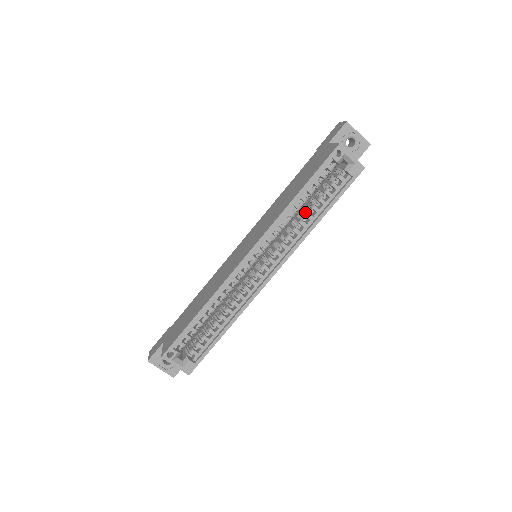
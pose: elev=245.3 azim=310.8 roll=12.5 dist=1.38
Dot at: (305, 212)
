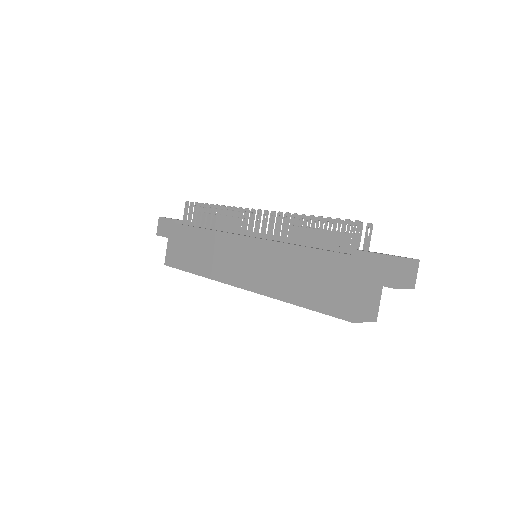
Dot at: occluded
